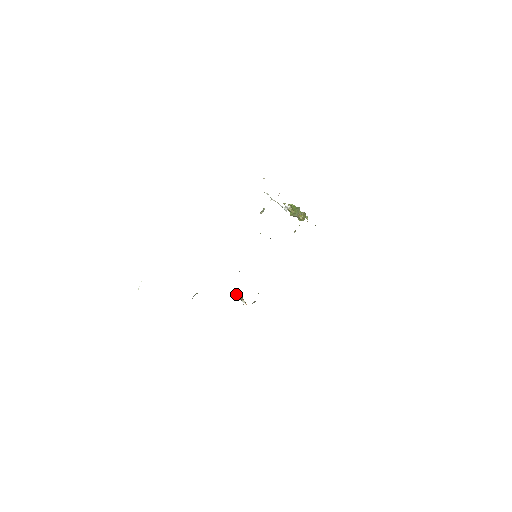
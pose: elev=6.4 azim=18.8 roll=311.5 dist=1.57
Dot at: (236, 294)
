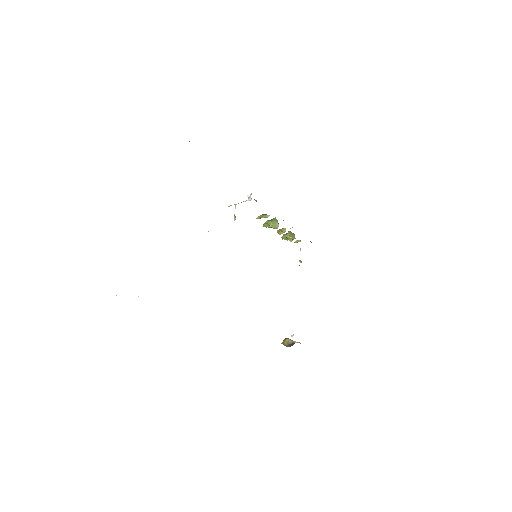
Dot at: (284, 341)
